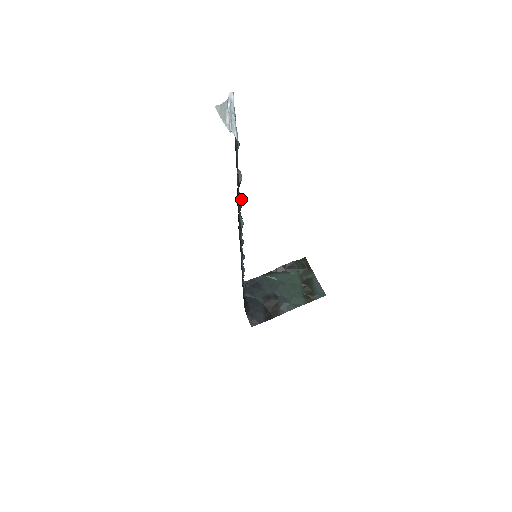
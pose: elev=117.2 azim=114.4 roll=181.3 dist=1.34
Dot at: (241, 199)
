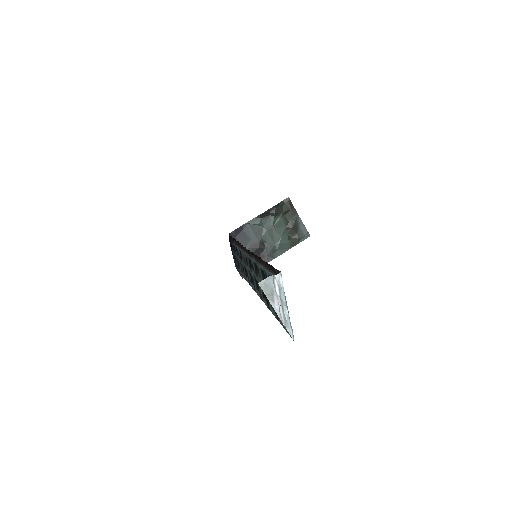
Dot at: occluded
